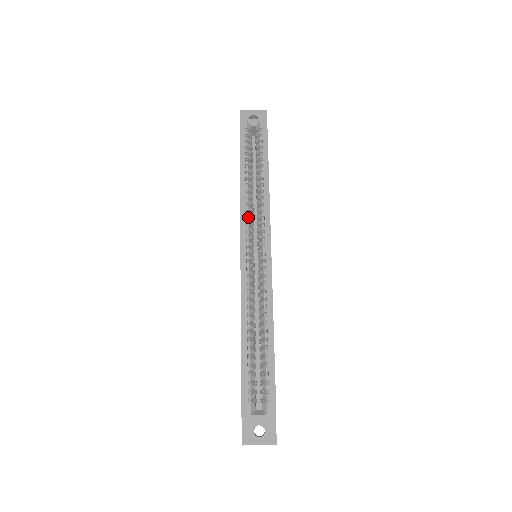
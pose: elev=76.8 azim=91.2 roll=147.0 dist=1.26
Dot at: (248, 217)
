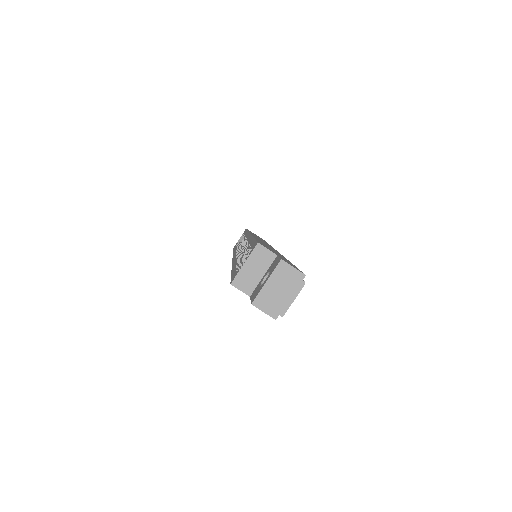
Dot at: occluded
